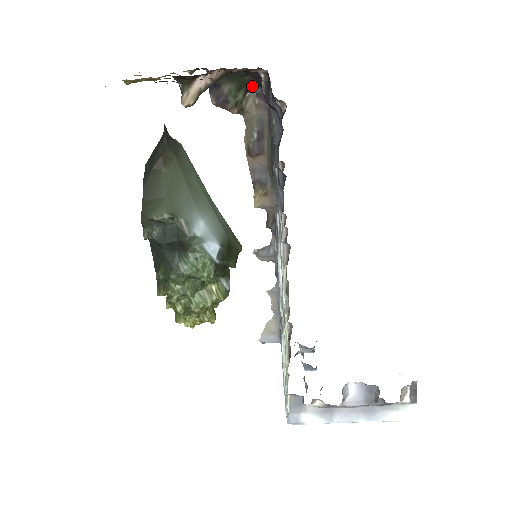
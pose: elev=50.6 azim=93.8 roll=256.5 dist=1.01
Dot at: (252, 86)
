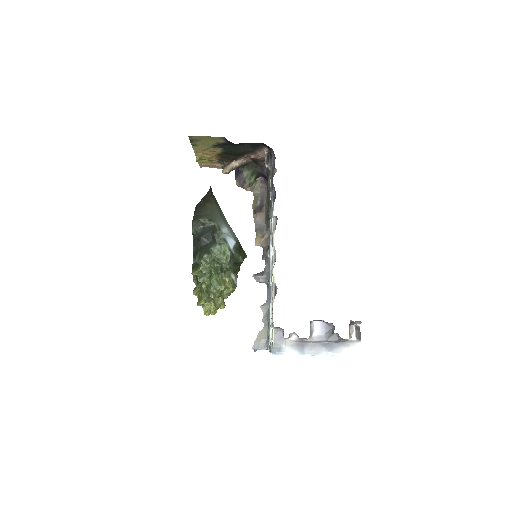
Dot at: (259, 177)
